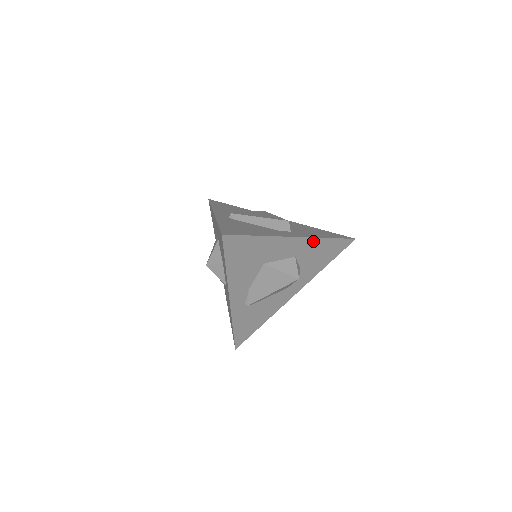
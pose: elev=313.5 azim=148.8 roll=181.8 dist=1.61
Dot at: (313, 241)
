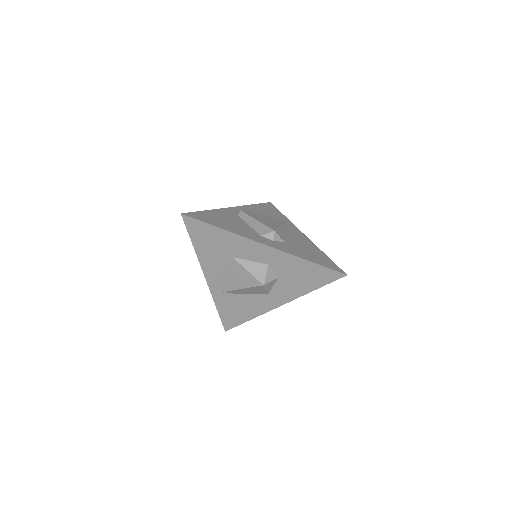
Dot at: (287, 256)
